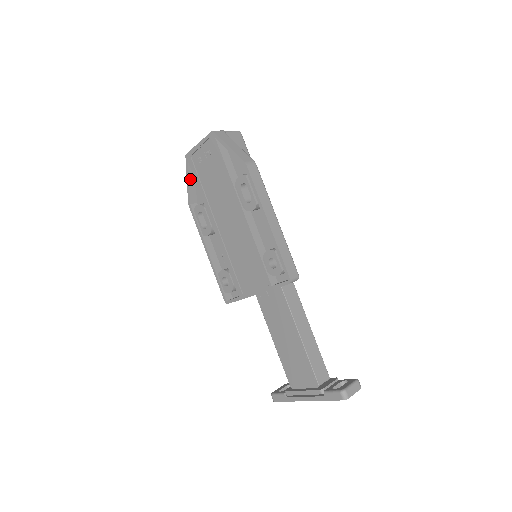
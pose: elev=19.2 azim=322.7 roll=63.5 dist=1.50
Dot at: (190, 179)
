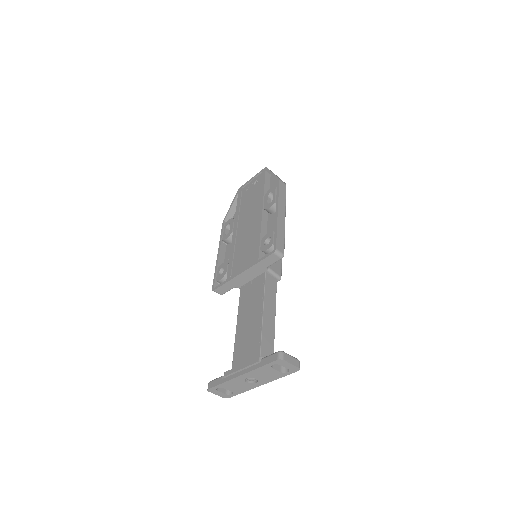
Dot at: (234, 205)
